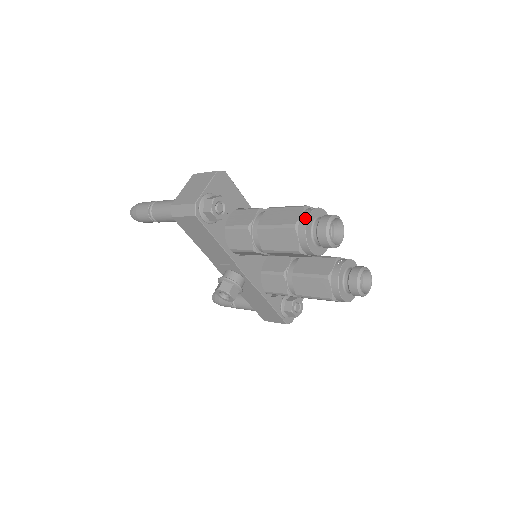
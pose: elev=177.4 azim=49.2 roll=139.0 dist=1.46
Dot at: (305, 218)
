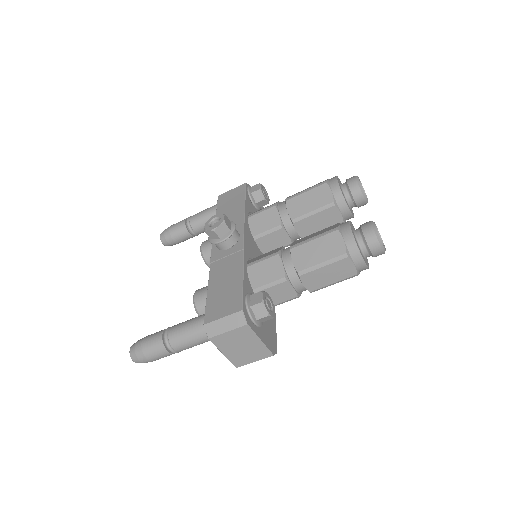
Dot at: occluded
